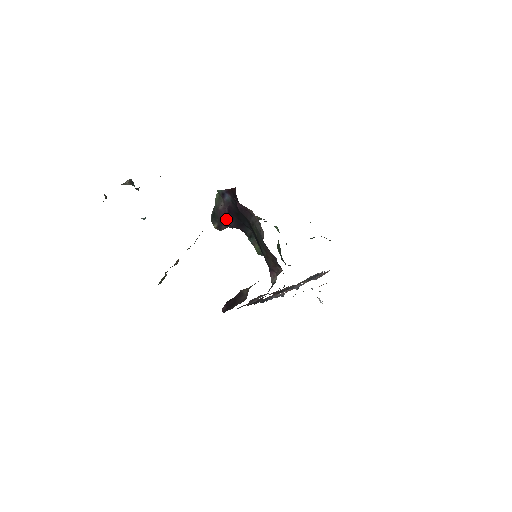
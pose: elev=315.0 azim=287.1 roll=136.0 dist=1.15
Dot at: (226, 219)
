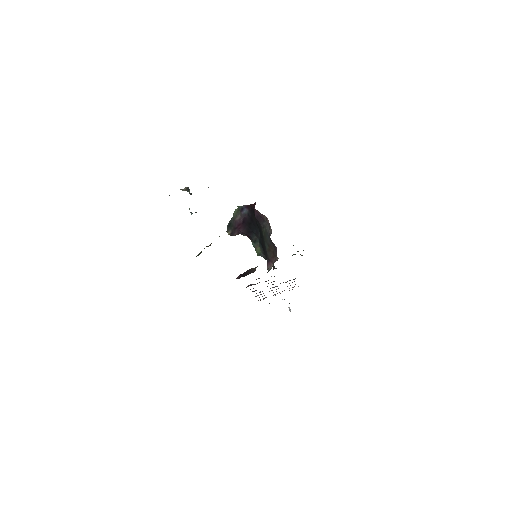
Dot at: (240, 227)
